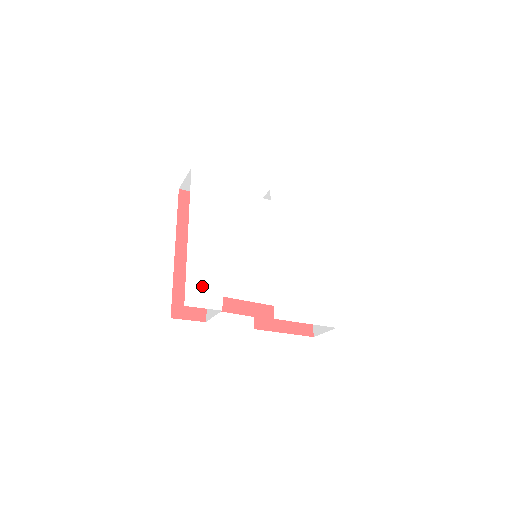
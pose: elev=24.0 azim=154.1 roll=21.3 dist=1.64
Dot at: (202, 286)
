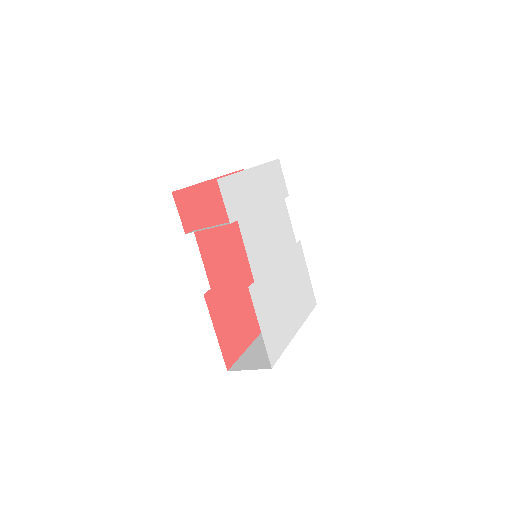
Dot at: (234, 194)
